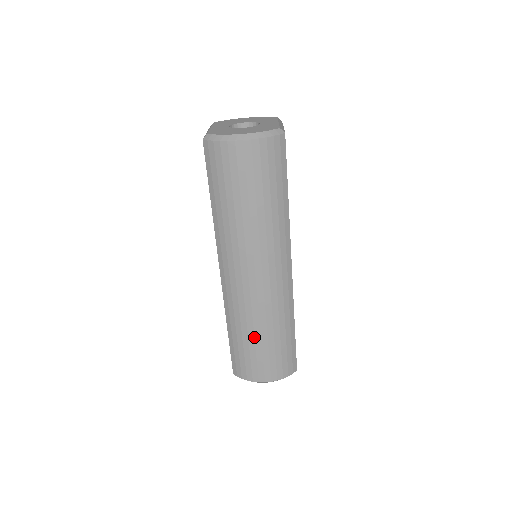
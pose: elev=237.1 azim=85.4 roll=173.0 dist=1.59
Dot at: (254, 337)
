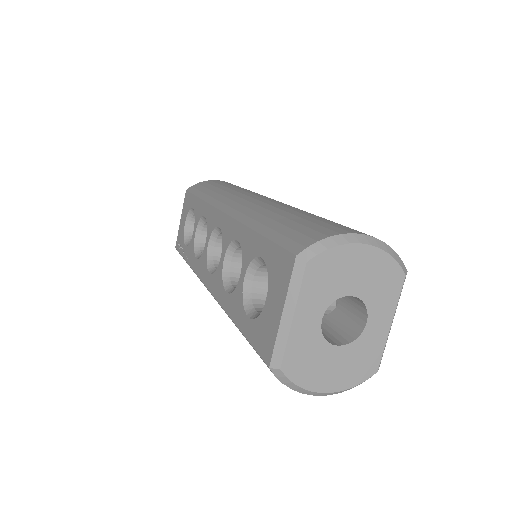
Dot at: occluded
